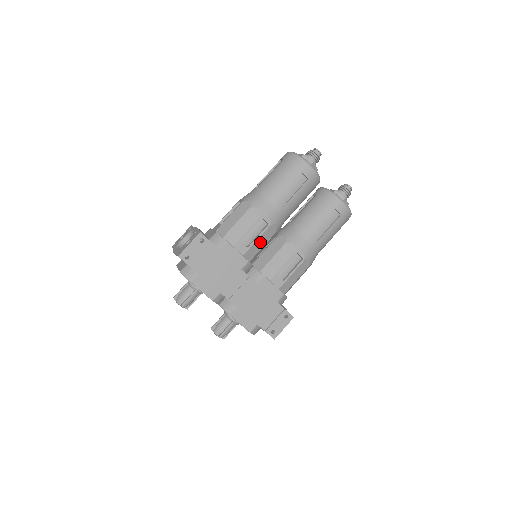
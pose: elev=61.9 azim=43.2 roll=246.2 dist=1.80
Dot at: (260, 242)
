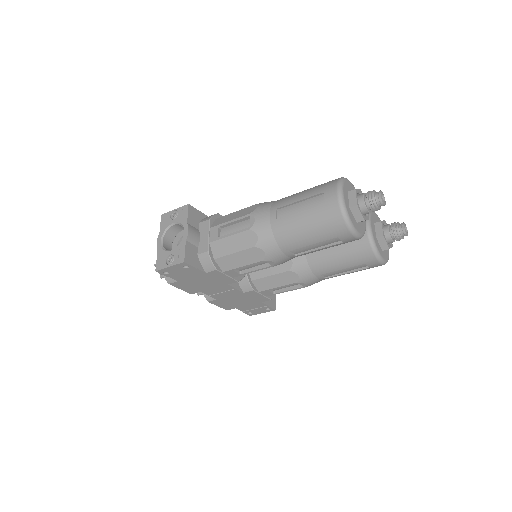
Dot at: occluded
